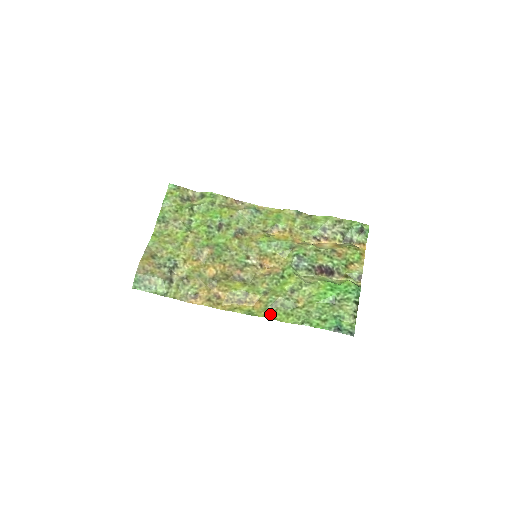
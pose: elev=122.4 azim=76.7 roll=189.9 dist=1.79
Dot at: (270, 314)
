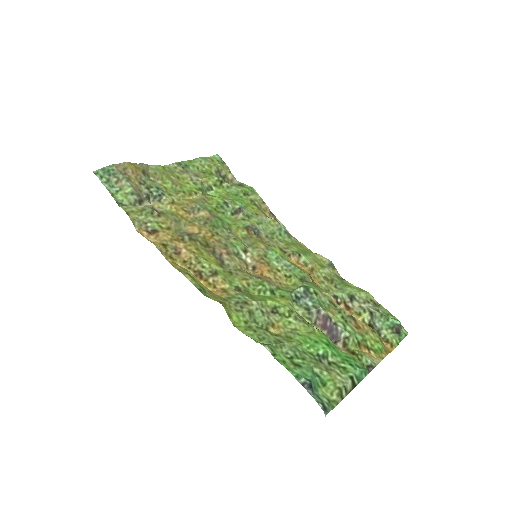
Dot at: (228, 306)
